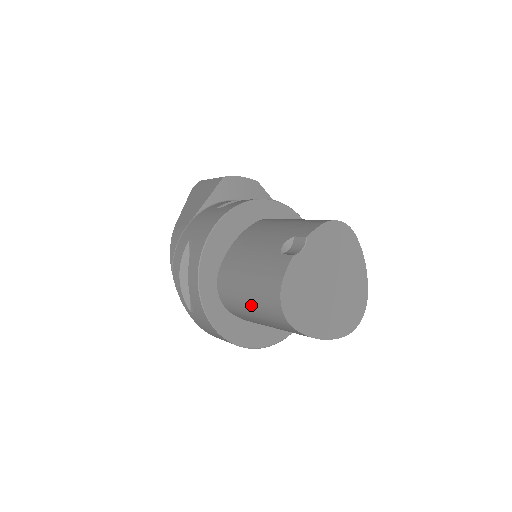
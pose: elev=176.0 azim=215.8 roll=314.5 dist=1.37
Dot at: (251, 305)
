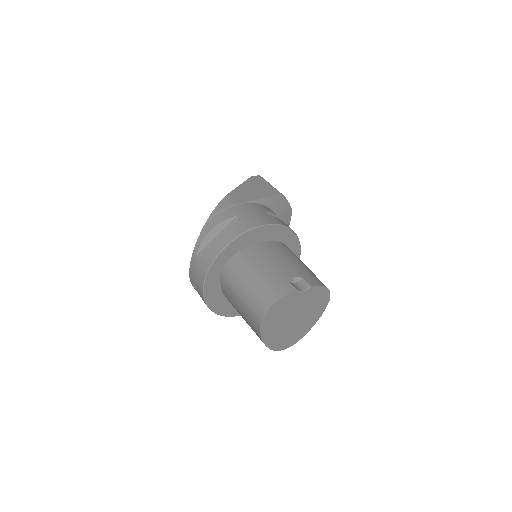
Dot at: (245, 291)
